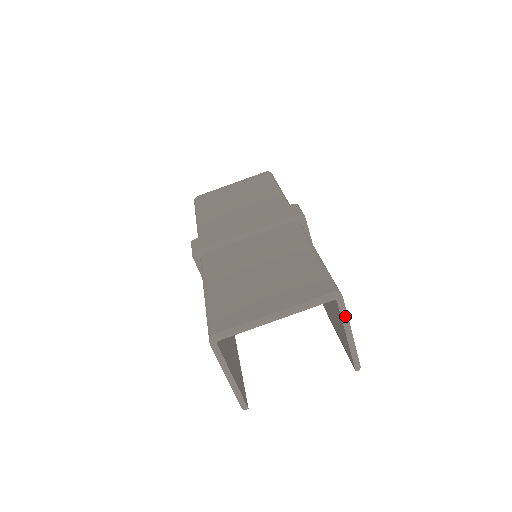
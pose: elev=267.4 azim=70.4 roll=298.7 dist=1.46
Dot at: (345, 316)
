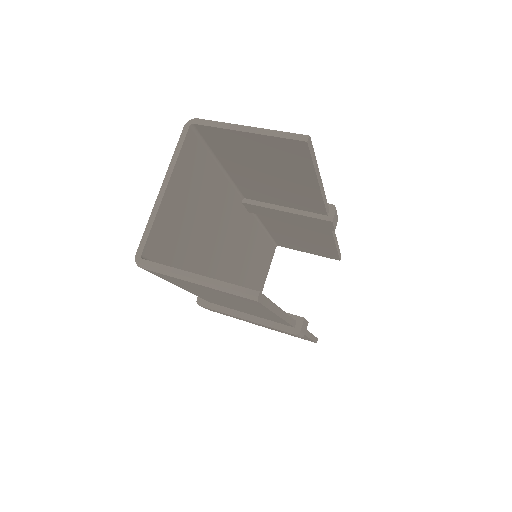
Dot at: (217, 123)
